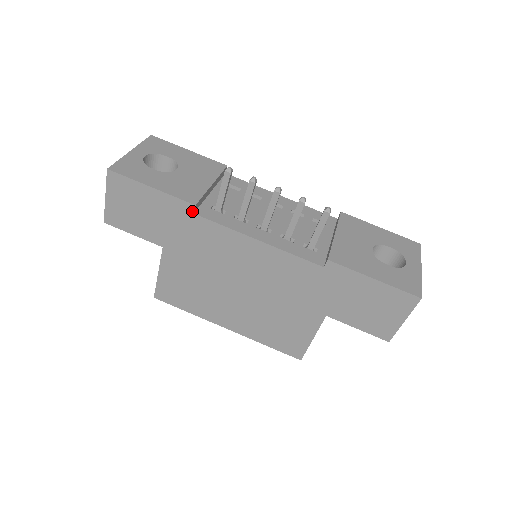
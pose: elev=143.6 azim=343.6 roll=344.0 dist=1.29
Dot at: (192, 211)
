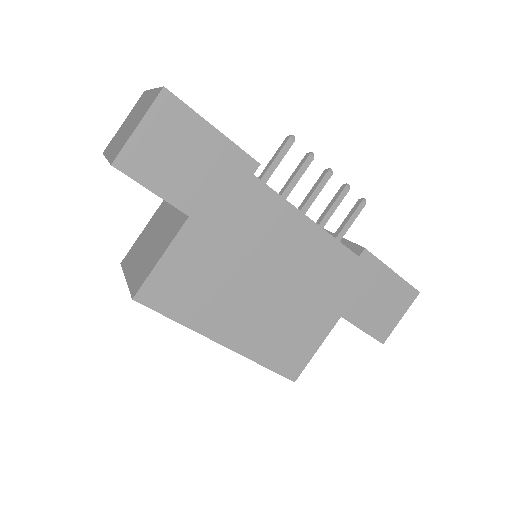
Dot at: (253, 171)
